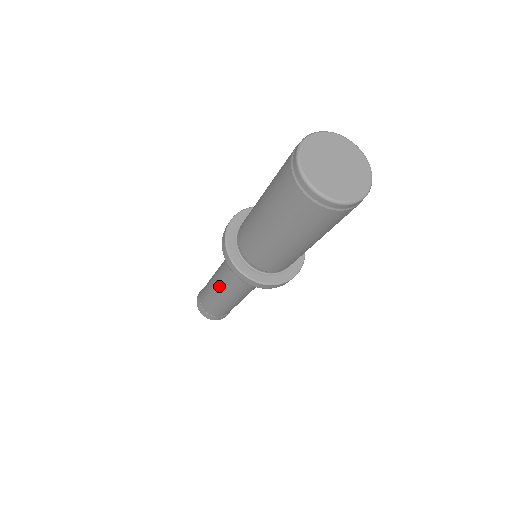
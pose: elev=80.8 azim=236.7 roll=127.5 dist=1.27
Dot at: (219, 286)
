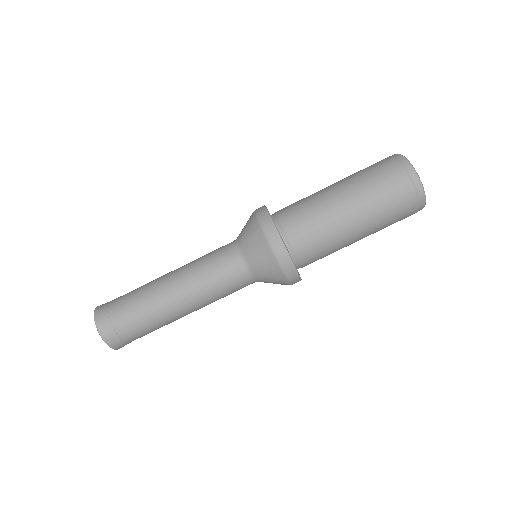
Dot at: (184, 267)
